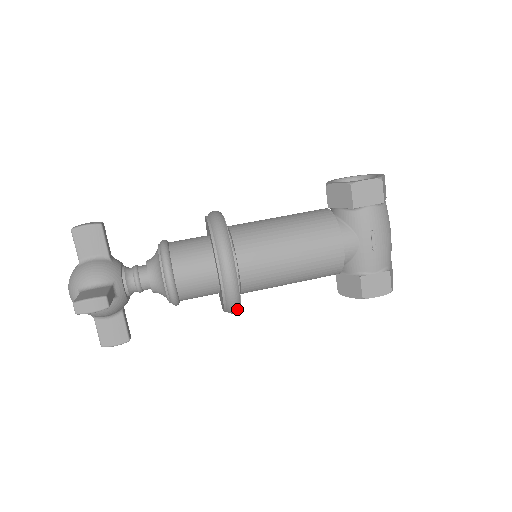
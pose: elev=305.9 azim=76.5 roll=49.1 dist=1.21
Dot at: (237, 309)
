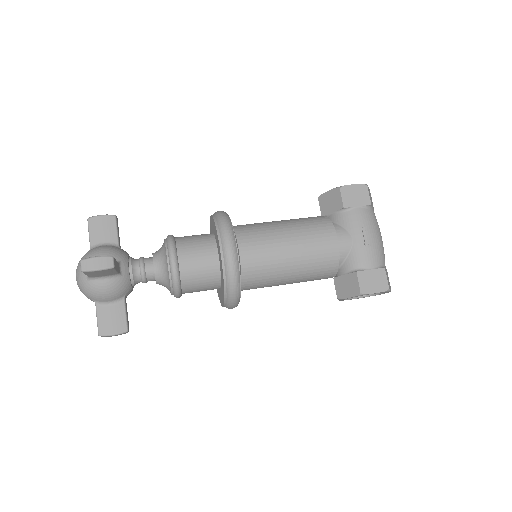
Dot at: (237, 293)
